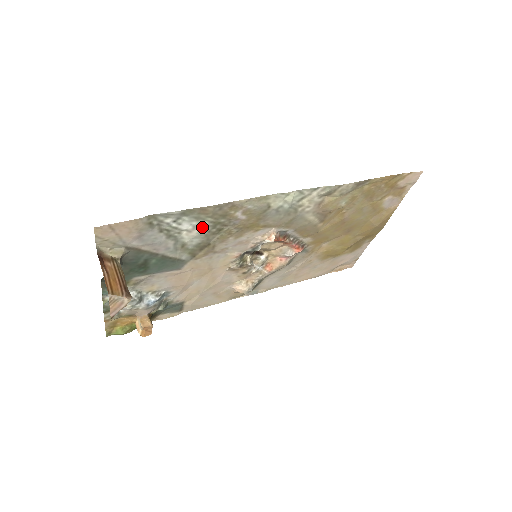
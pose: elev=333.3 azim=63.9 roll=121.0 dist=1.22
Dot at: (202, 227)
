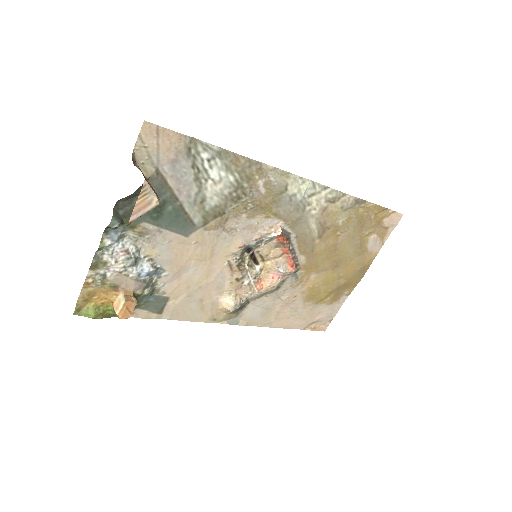
Dot at: (227, 184)
